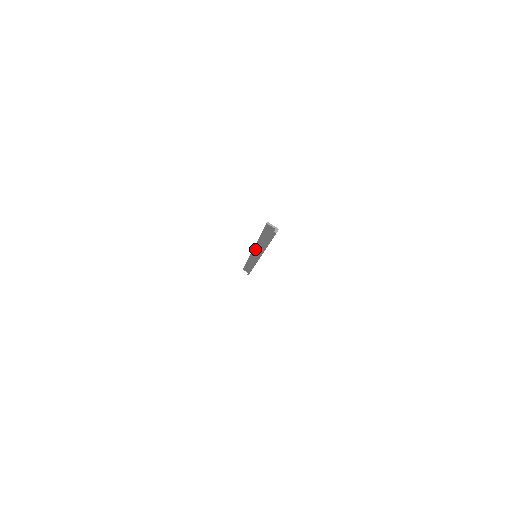
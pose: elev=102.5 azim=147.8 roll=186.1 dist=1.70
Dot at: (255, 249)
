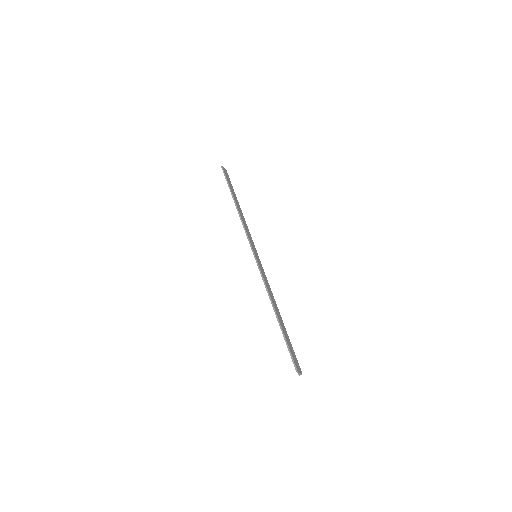
Dot at: (262, 277)
